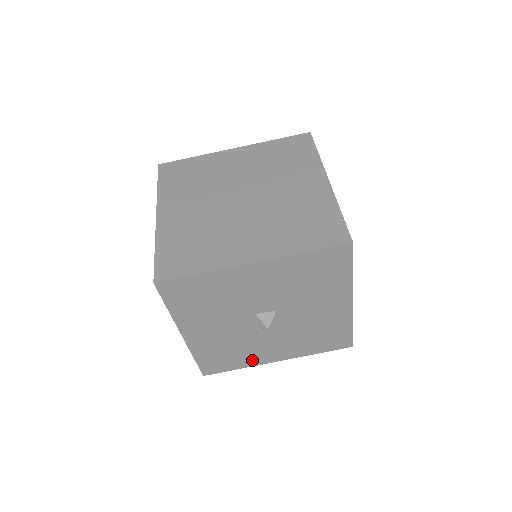
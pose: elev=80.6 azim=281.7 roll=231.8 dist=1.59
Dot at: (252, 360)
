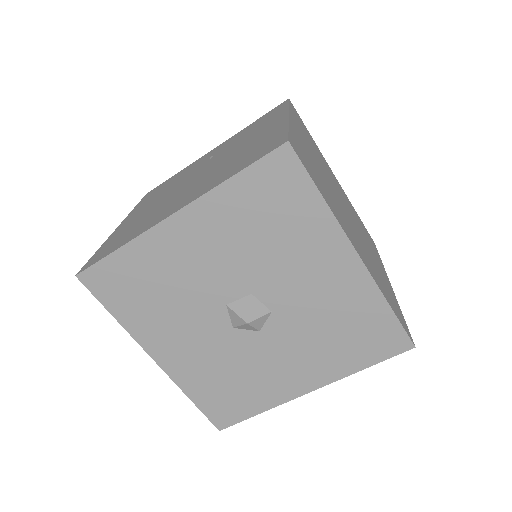
Dot at: (270, 394)
